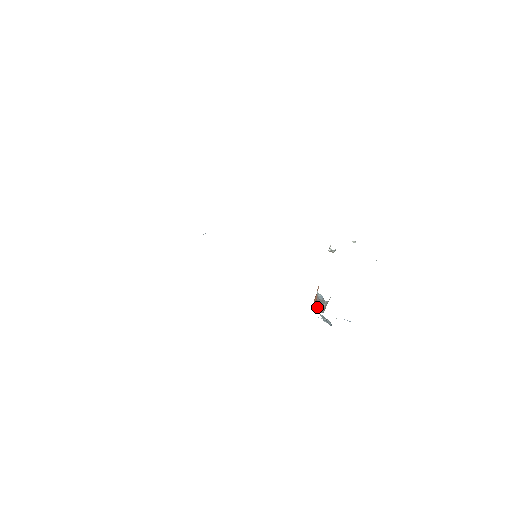
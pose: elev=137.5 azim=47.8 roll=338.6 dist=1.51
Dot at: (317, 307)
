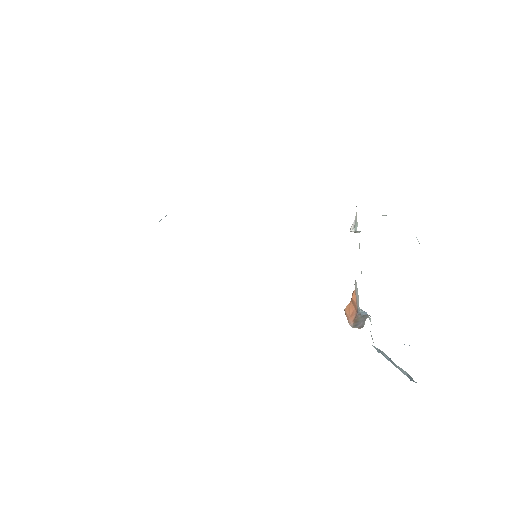
Dot at: (356, 323)
